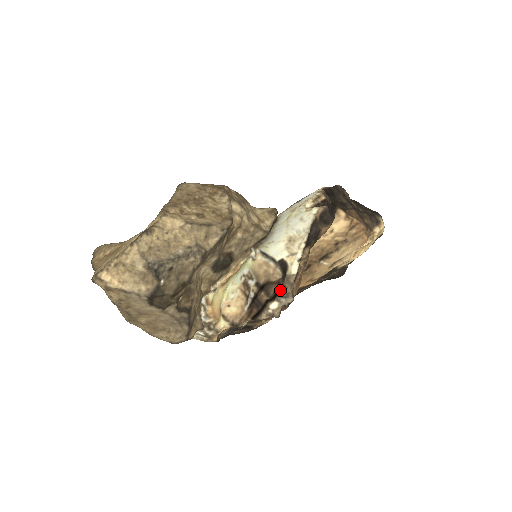
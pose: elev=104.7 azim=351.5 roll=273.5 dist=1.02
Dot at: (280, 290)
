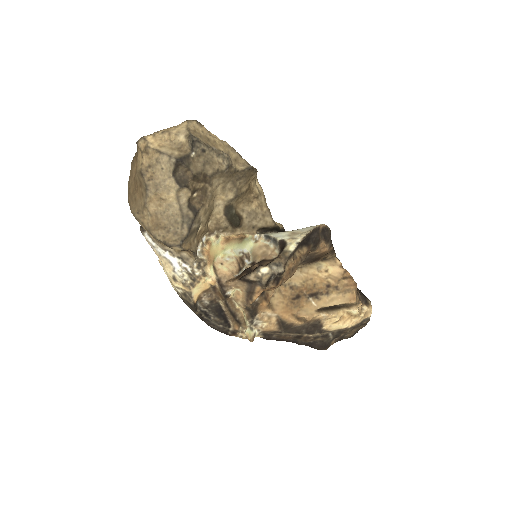
Dot at: occluded
